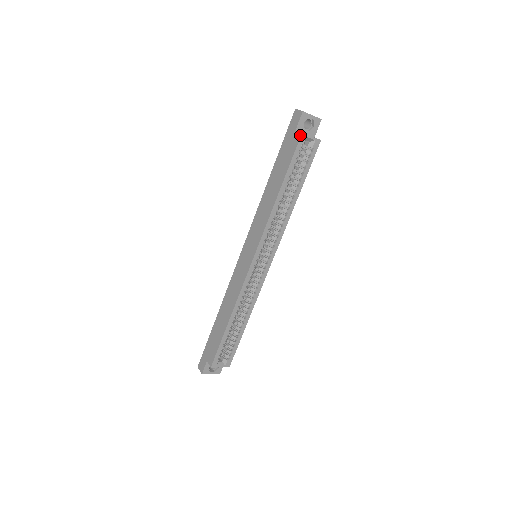
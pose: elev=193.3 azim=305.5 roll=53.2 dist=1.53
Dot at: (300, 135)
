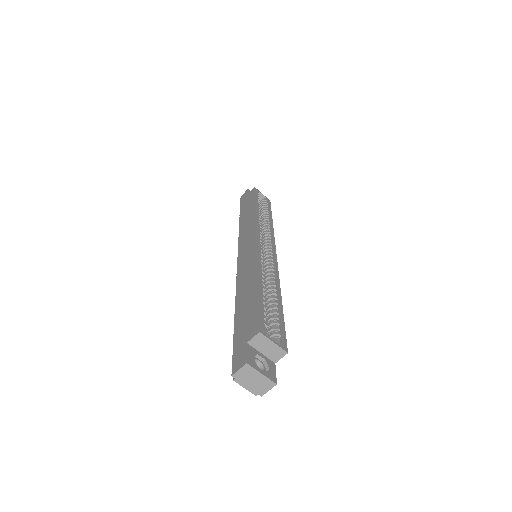
Dot at: (254, 188)
